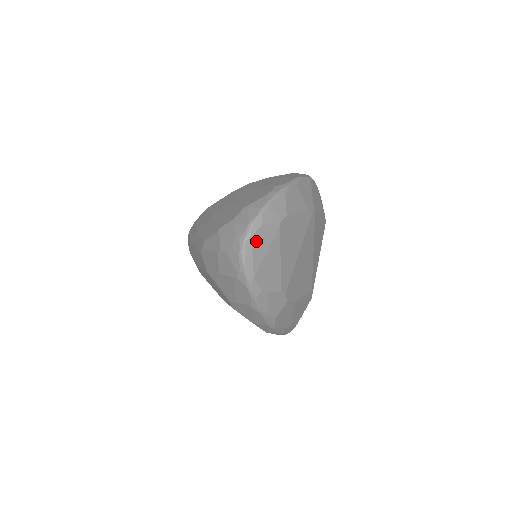
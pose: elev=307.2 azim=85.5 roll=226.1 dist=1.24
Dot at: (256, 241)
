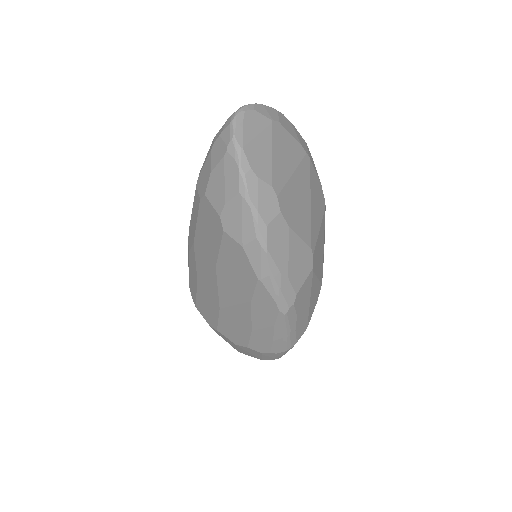
Dot at: (247, 118)
